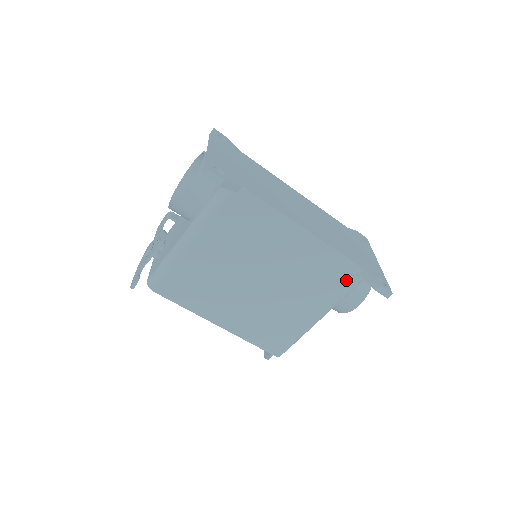
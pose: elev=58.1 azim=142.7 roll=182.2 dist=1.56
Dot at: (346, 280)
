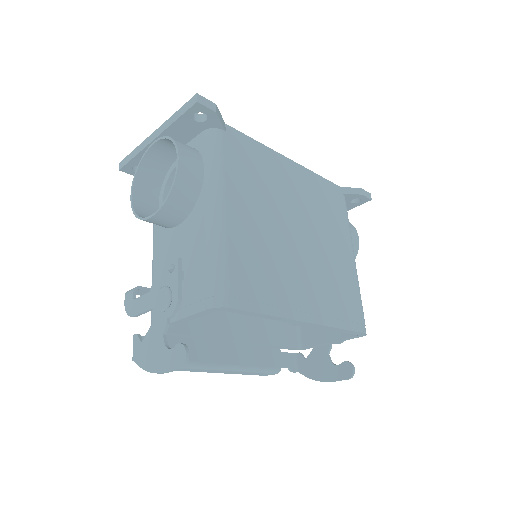
Dot at: (340, 203)
